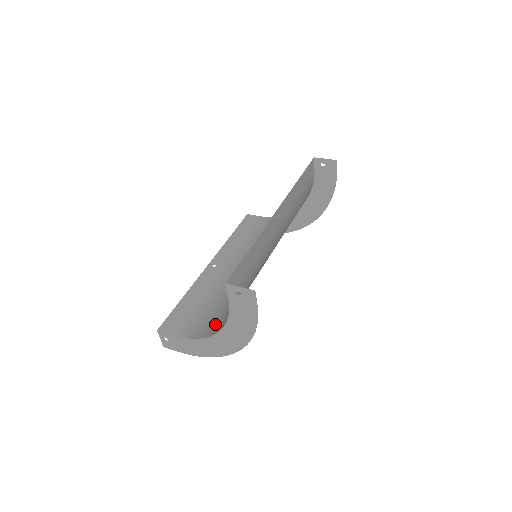
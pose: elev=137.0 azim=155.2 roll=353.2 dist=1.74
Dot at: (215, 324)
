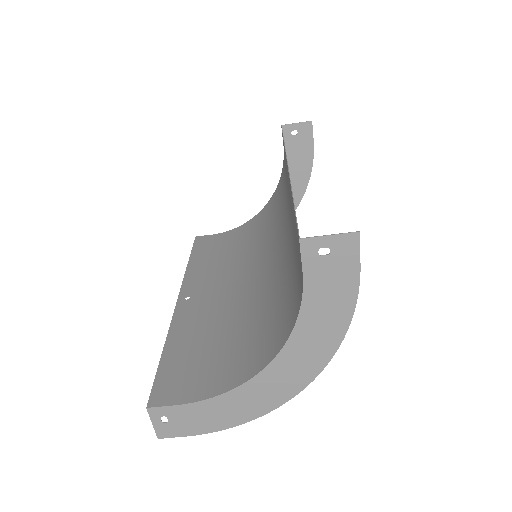
Dot at: (251, 356)
